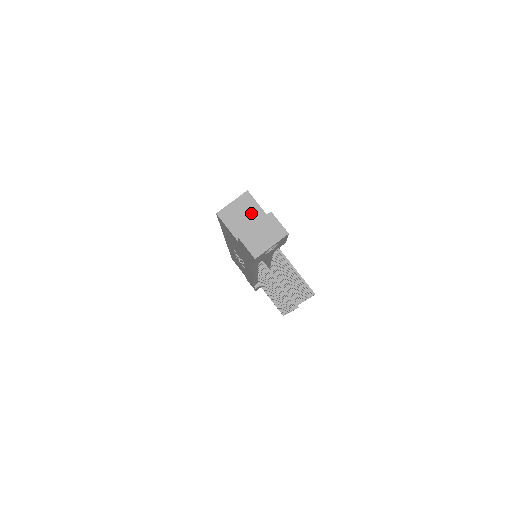
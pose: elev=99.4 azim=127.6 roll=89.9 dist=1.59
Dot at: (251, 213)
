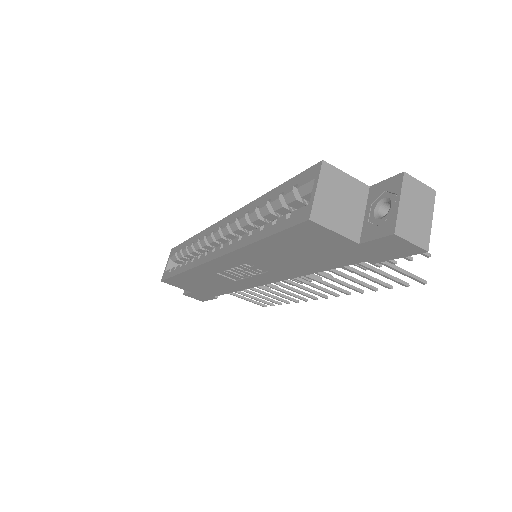
Dot at: (347, 192)
